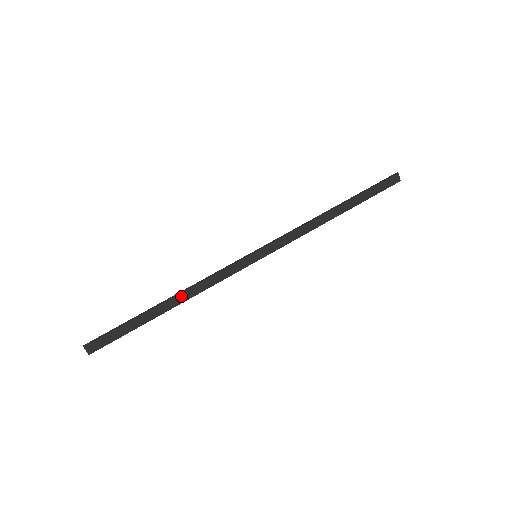
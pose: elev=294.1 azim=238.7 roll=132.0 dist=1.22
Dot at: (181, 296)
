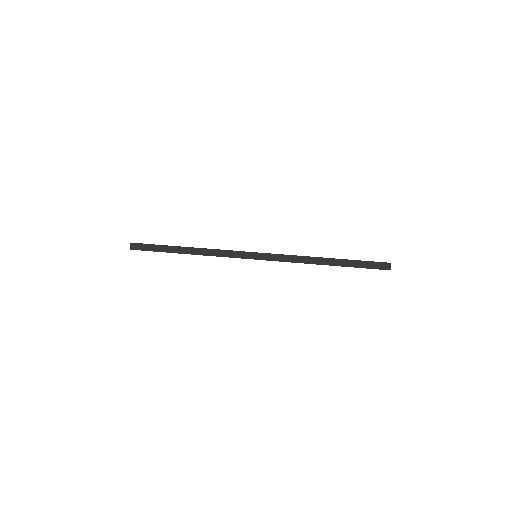
Dot at: (197, 250)
